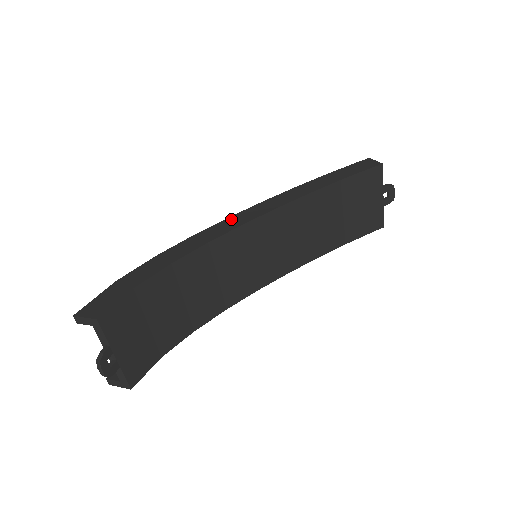
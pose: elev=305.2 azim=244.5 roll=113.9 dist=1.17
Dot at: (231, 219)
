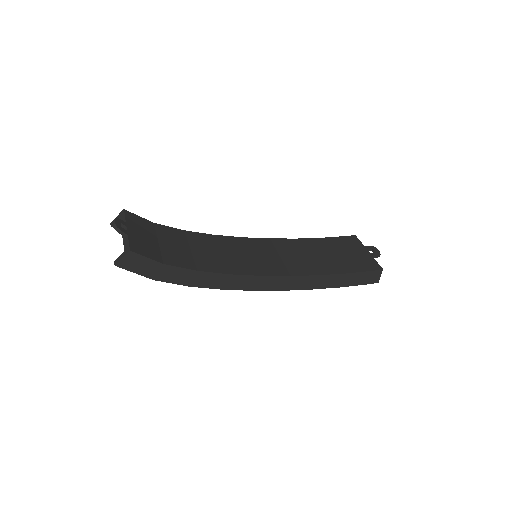
Dot at: occluded
